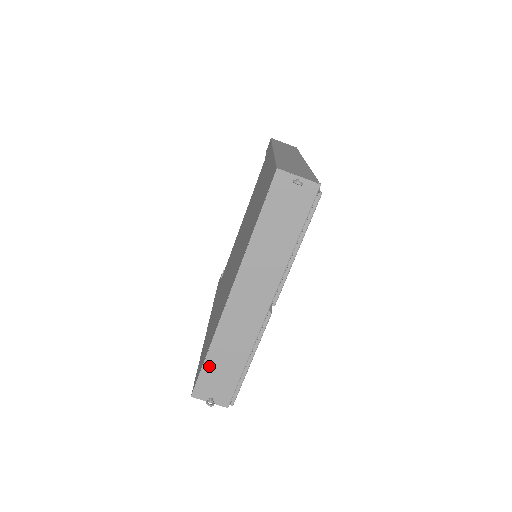
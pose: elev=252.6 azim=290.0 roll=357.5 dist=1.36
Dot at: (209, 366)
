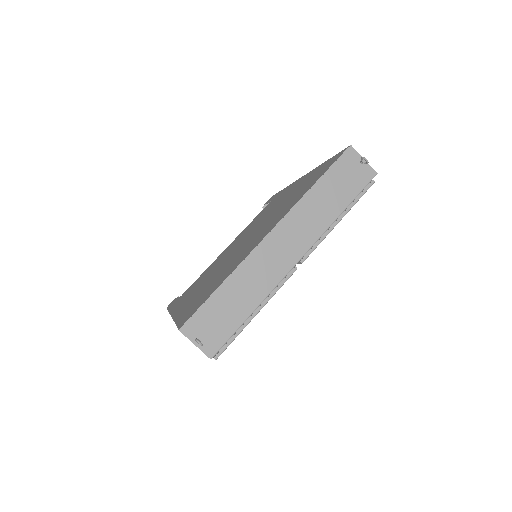
Dot at: (215, 300)
